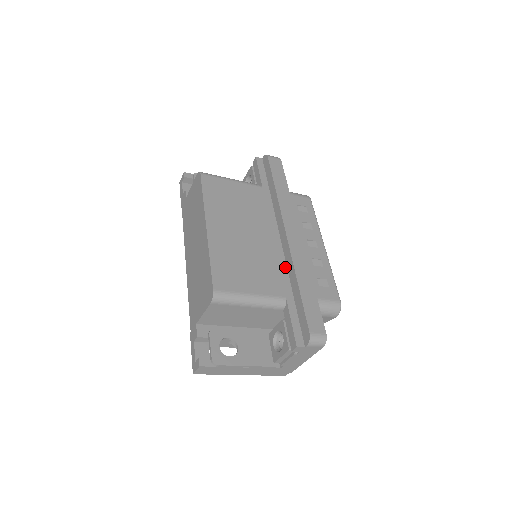
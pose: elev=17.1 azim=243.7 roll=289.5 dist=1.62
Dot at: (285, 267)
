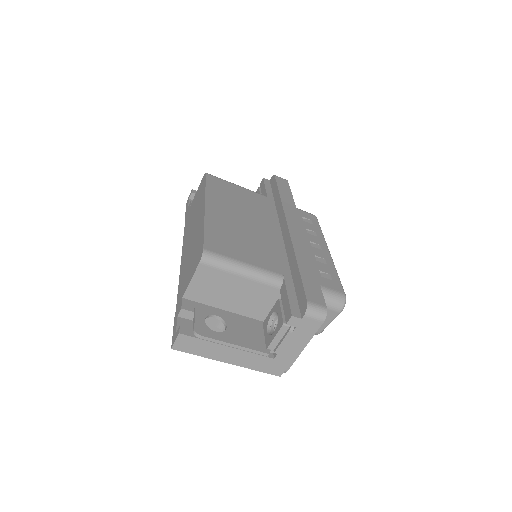
Dot at: (285, 254)
